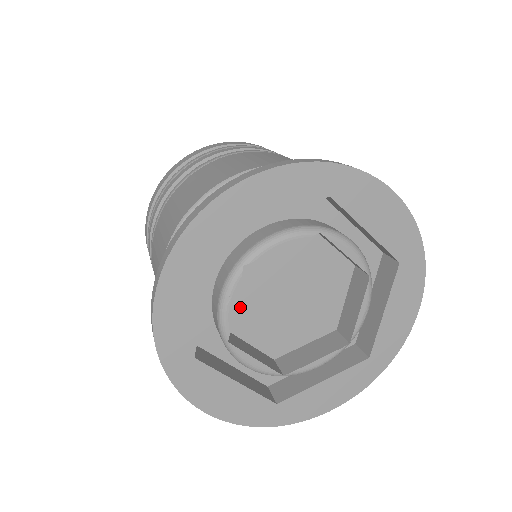
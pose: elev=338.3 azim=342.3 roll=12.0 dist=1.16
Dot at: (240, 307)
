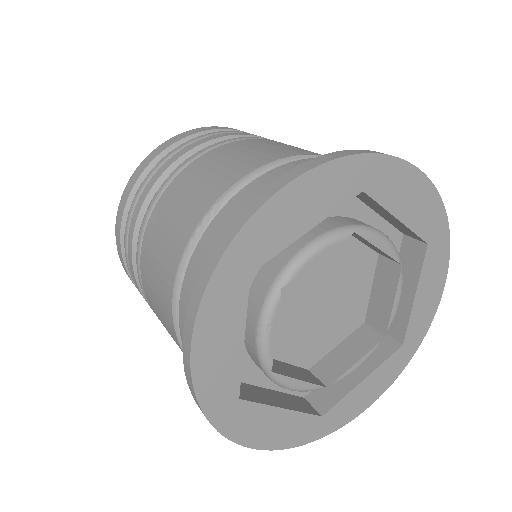
Dot at: occluded
